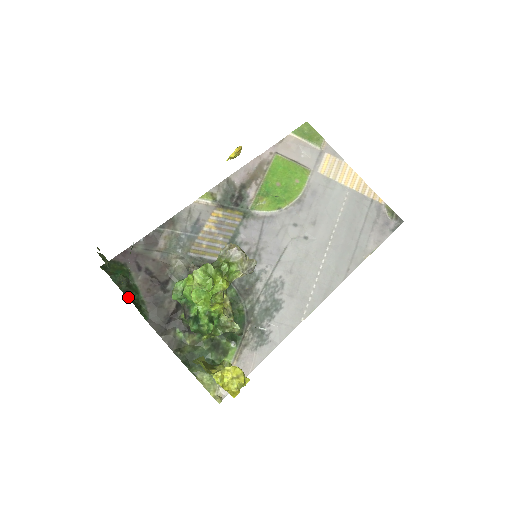
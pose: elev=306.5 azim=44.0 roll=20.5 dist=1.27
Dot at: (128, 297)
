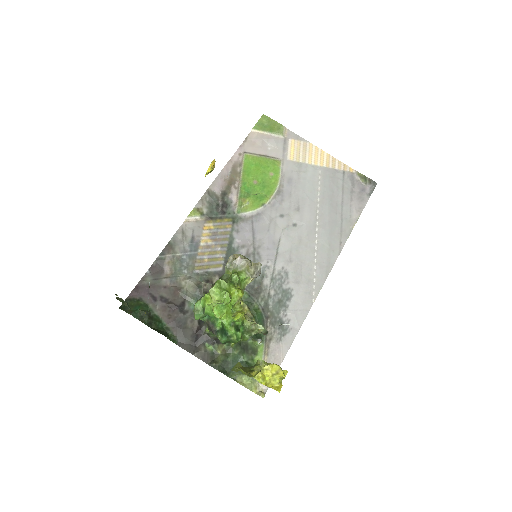
Dot at: (153, 328)
